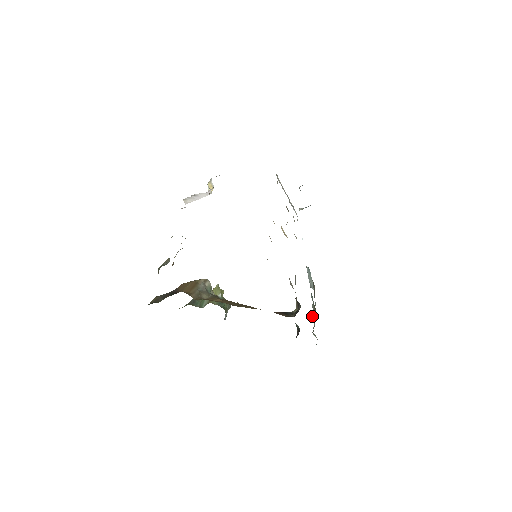
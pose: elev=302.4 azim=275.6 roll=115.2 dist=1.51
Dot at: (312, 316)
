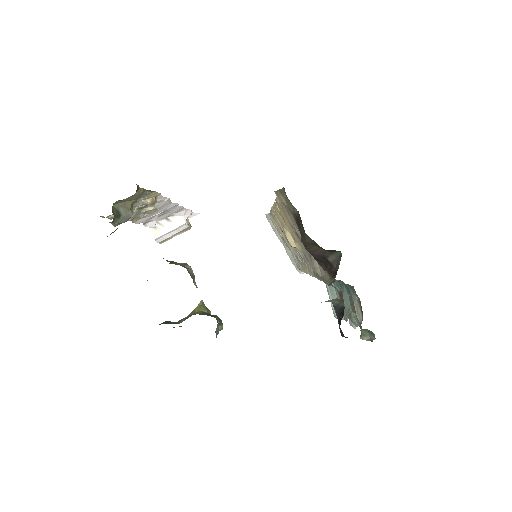
Dot at: occluded
